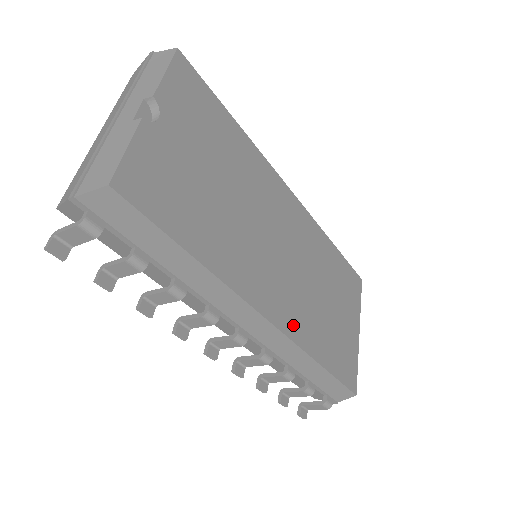
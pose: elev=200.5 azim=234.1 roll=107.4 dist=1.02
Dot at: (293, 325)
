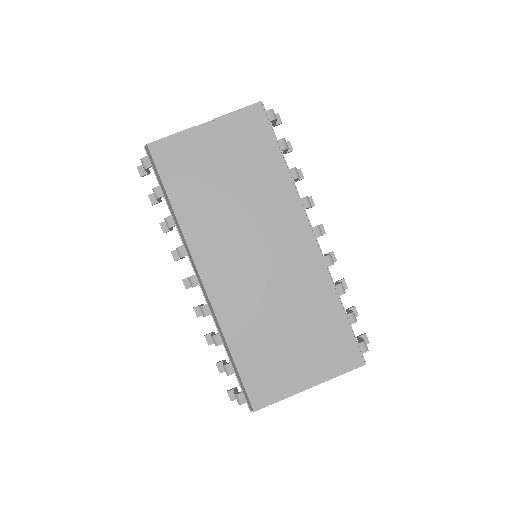
Dot at: (223, 302)
